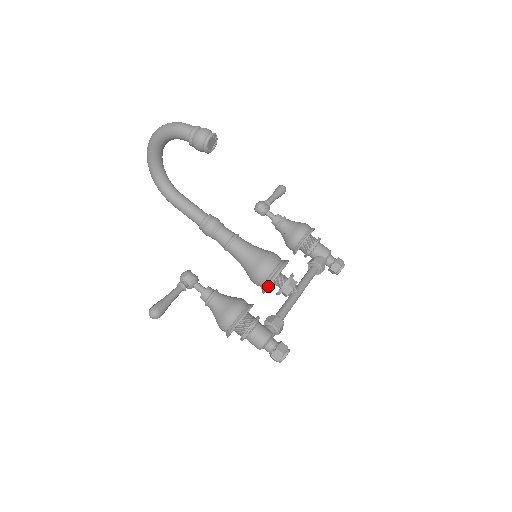
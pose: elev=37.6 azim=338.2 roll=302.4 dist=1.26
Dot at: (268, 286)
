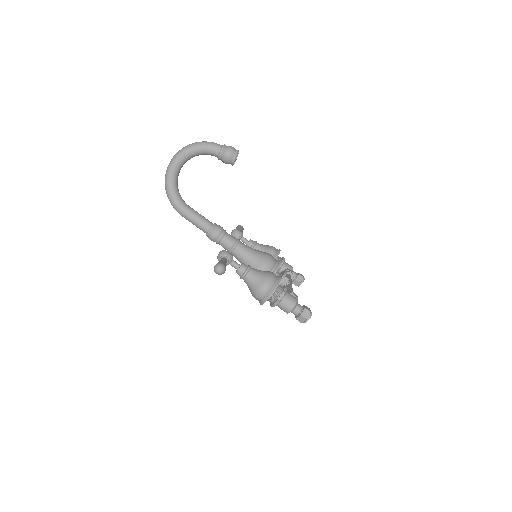
Dot at: occluded
